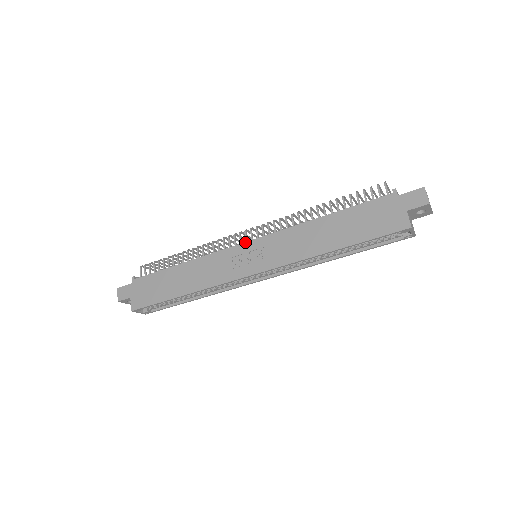
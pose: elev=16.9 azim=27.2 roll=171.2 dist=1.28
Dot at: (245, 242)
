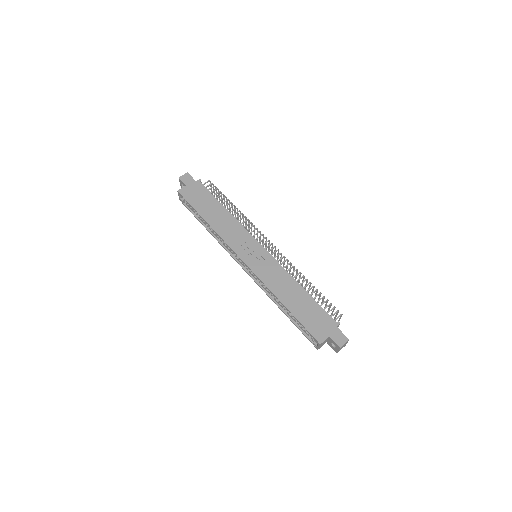
Dot at: (261, 245)
